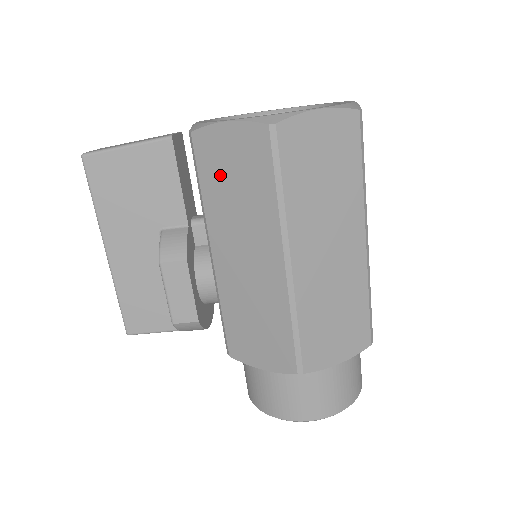
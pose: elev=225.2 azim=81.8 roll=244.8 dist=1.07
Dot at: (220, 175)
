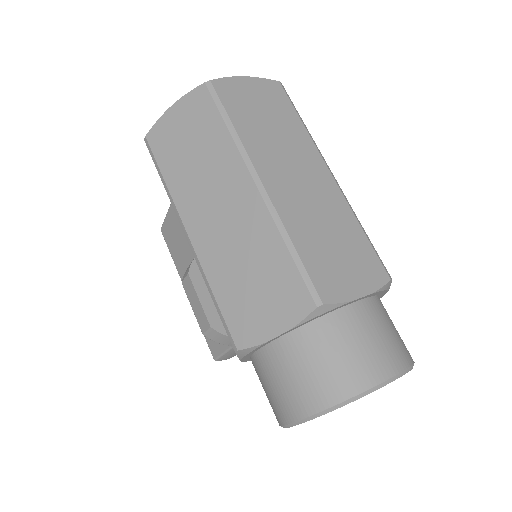
Dot at: occluded
